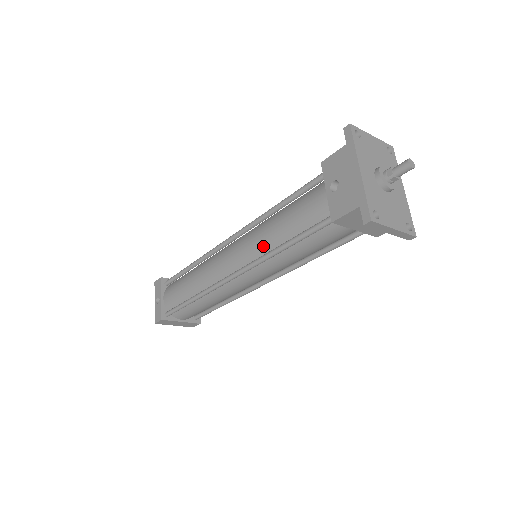
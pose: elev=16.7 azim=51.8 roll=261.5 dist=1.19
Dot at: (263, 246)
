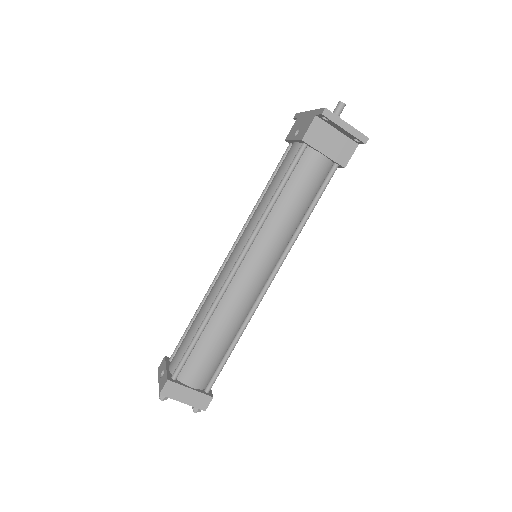
Dot at: (258, 217)
